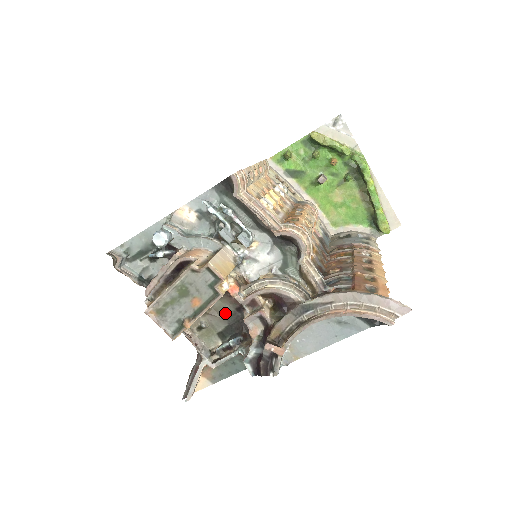
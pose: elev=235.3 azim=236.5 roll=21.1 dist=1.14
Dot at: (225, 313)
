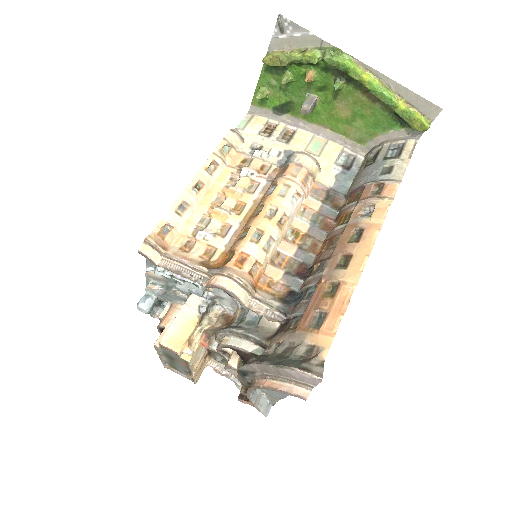
Dot at: occluded
